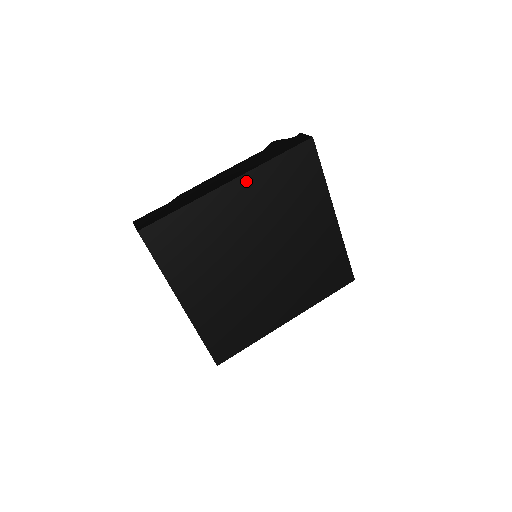
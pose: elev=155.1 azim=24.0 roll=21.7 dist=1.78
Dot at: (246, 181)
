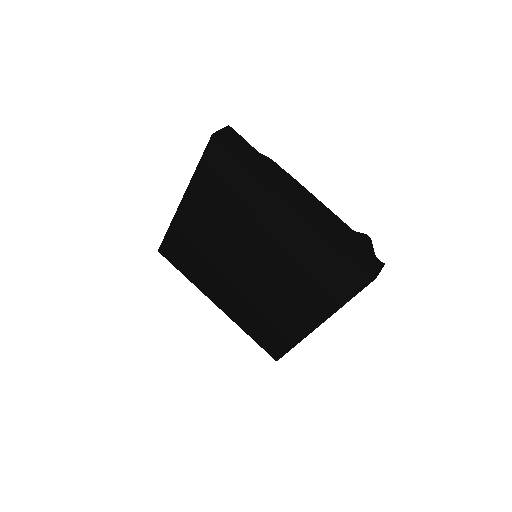
Dot at: (302, 222)
